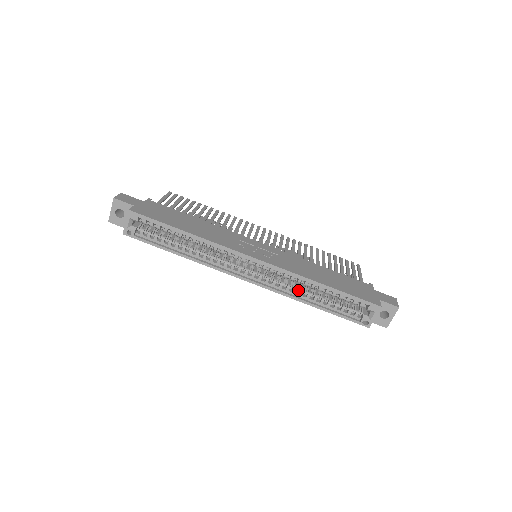
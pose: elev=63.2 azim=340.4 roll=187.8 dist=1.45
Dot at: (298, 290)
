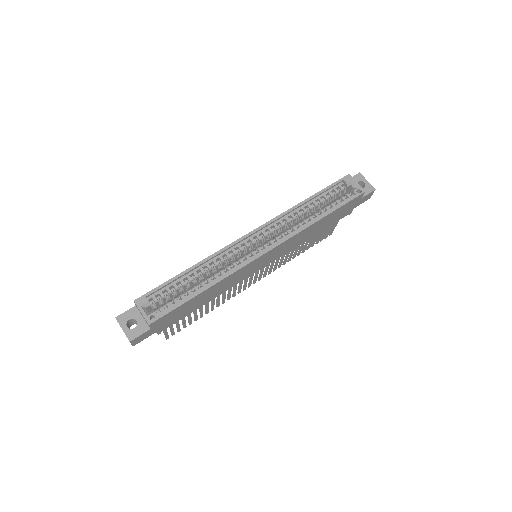
Dot at: (301, 223)
